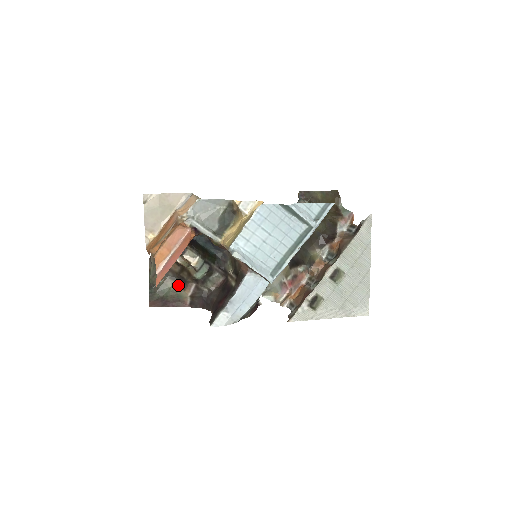
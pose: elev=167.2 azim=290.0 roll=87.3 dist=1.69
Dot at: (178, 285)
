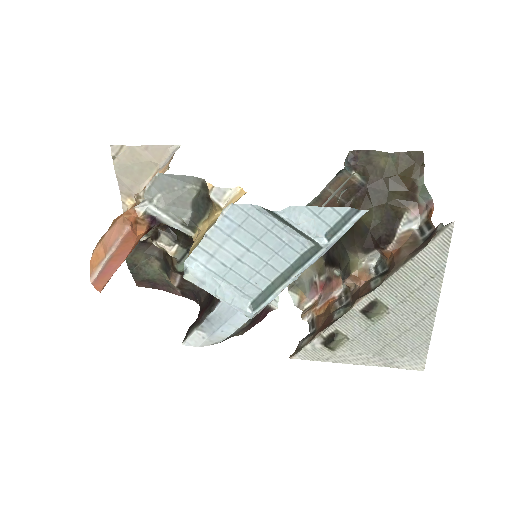
Dot at: (164, 269)
